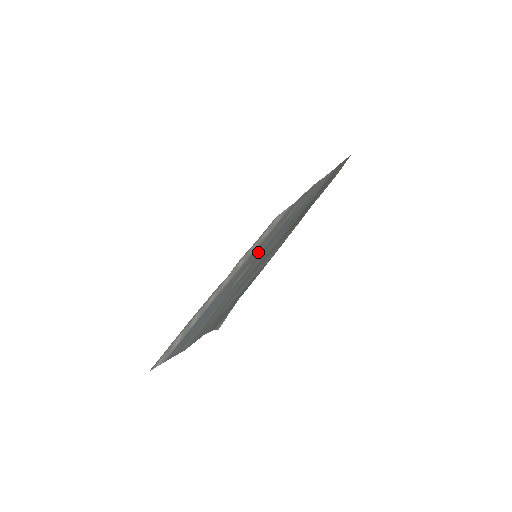
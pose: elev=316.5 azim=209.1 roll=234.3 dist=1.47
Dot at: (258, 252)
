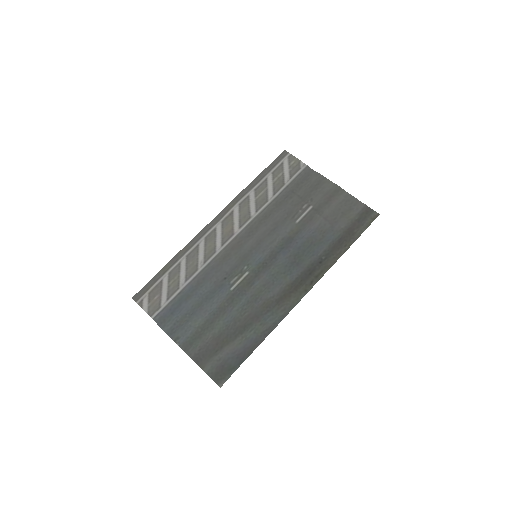
Dot at: (259, 251)
